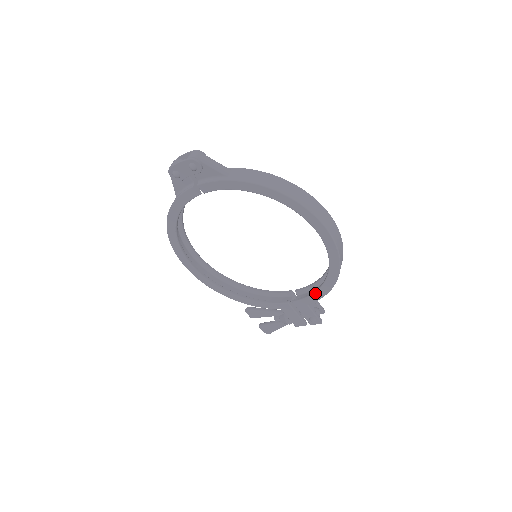
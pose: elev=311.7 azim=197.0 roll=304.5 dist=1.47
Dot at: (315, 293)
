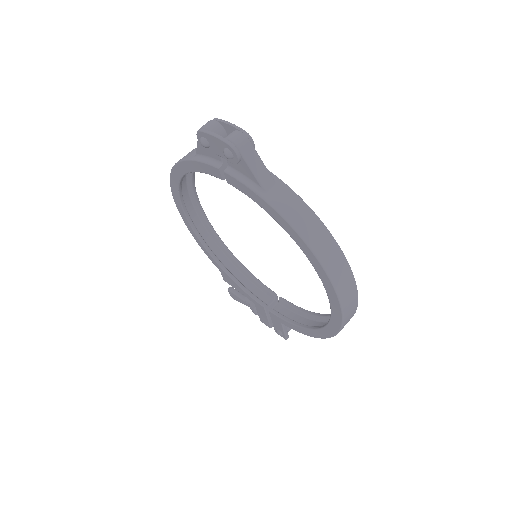
Dot at: (295, 325)
